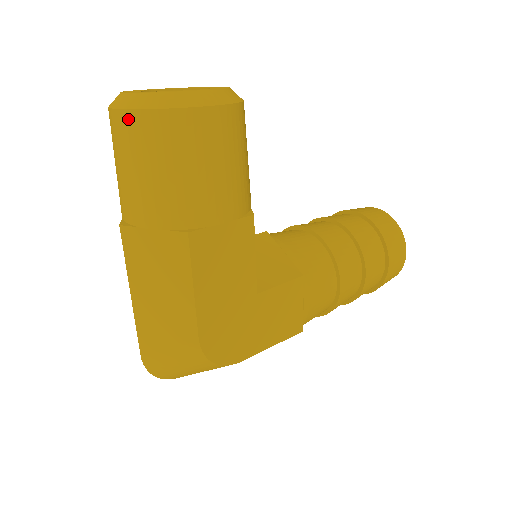
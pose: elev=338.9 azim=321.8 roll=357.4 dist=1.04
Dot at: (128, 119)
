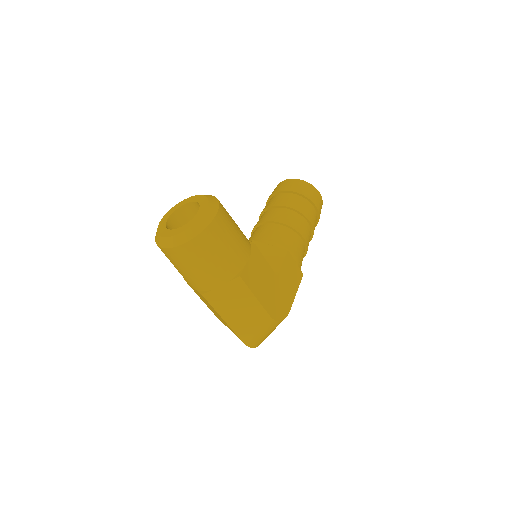
Dot at: (183, 249)
